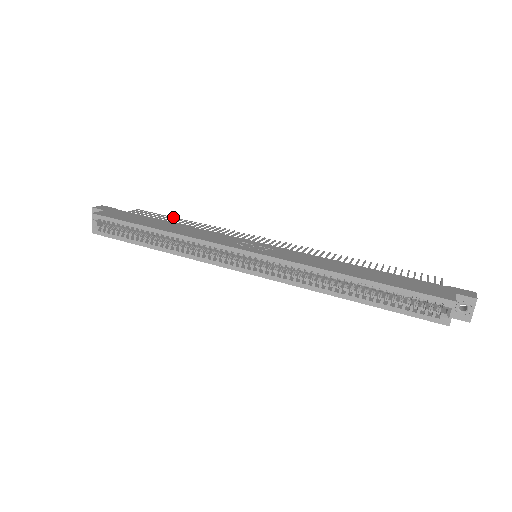
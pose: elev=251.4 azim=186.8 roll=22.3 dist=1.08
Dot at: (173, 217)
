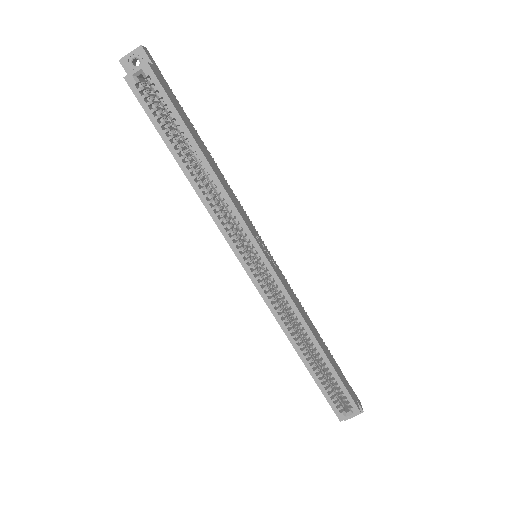
Dot at: (196, 131)
